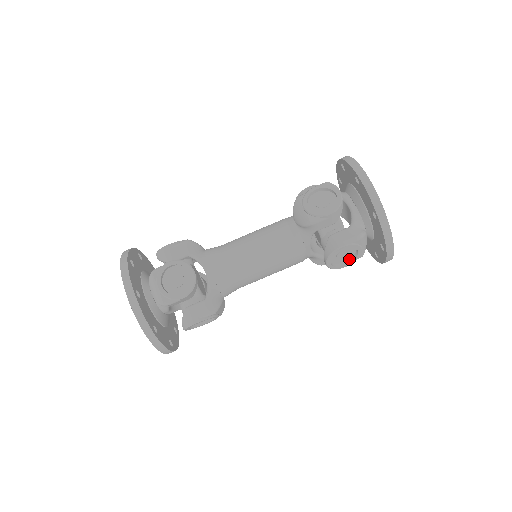
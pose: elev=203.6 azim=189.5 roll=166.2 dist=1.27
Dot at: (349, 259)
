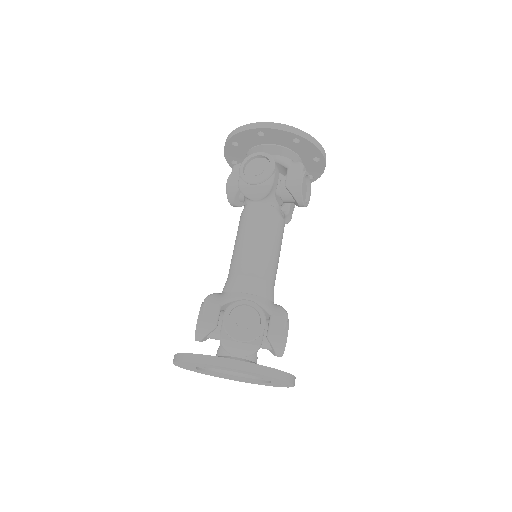
Dot at: (306, 191)
